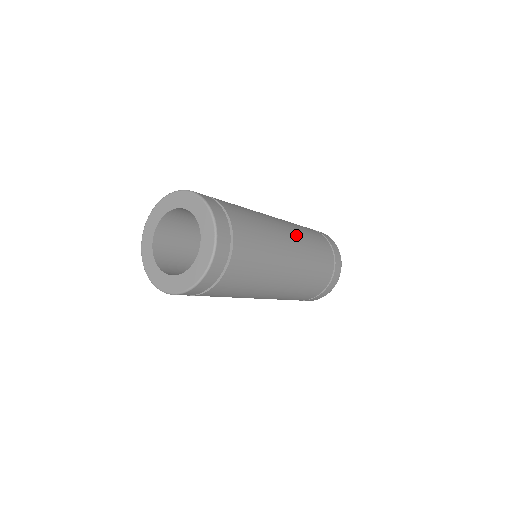
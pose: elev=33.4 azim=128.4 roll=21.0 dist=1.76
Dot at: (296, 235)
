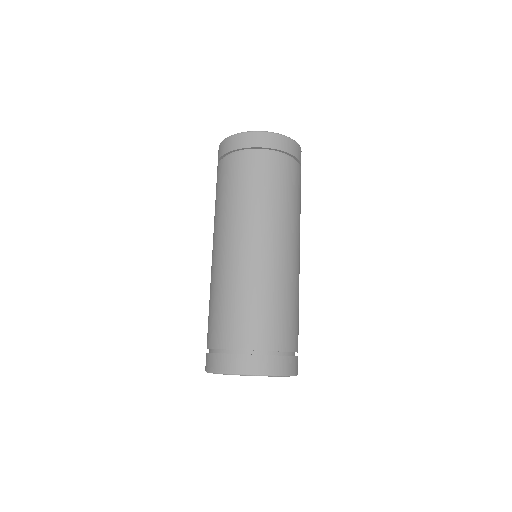
Dot at: occluded
